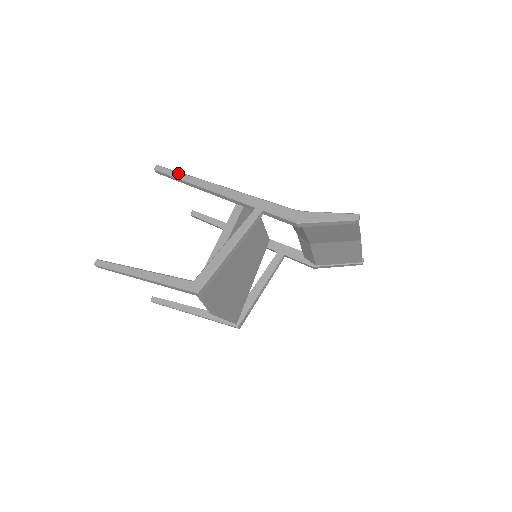
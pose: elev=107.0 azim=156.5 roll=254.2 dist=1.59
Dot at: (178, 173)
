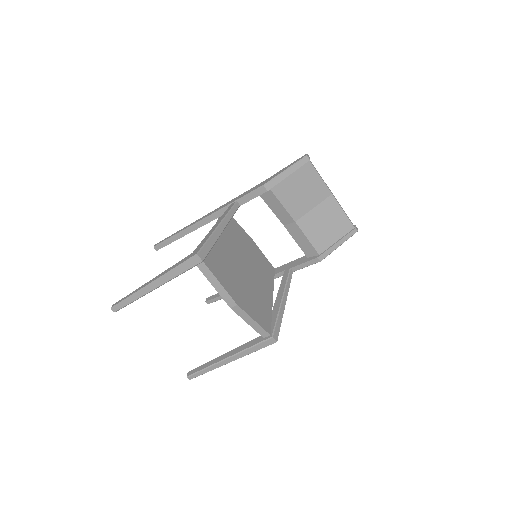
Dot at: (171, 235)
